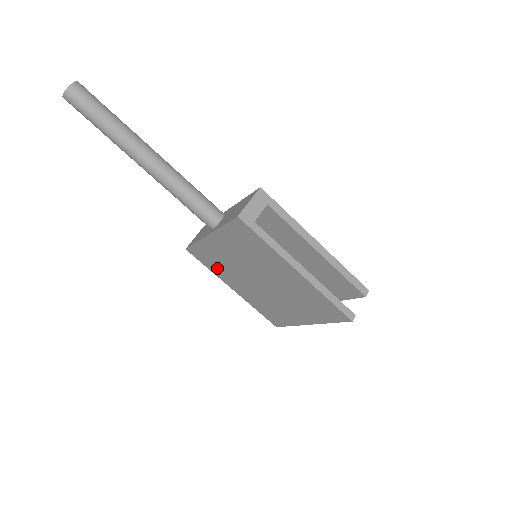
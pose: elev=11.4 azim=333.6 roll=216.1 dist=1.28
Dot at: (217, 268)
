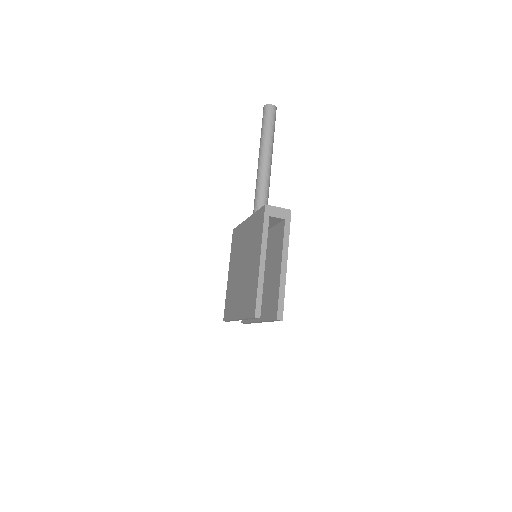
Dot at: (234, 251)
